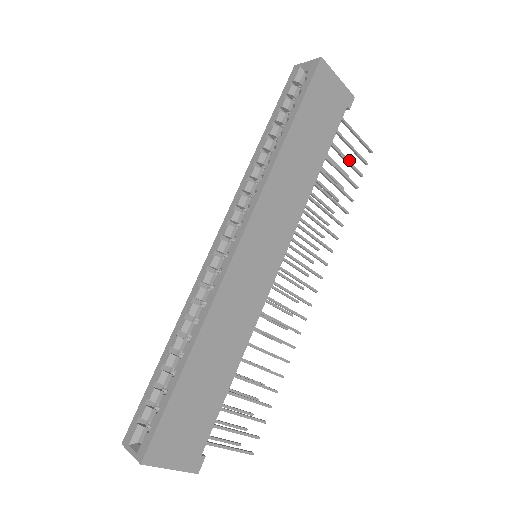
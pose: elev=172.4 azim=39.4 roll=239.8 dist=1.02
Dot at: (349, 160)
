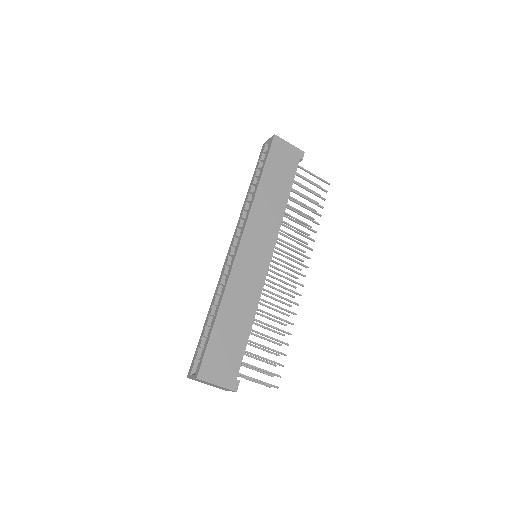
Dot at: (316, 193)
